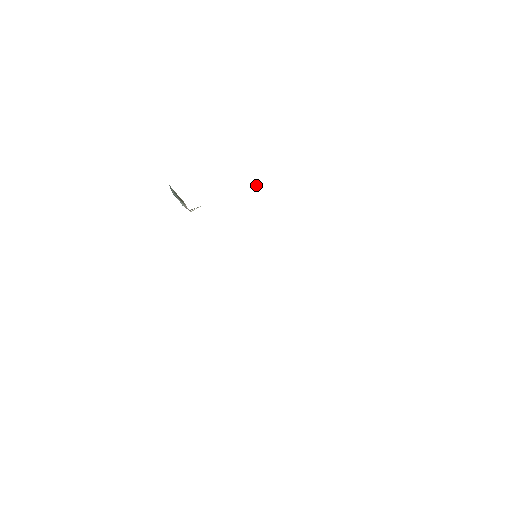
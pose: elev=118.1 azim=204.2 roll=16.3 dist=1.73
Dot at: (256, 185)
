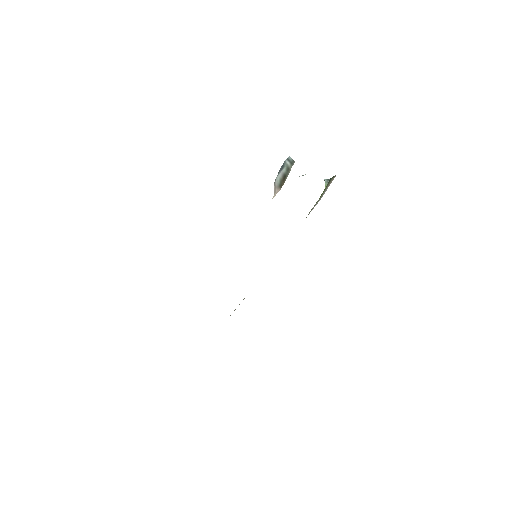
Dot at: (326, 186)
